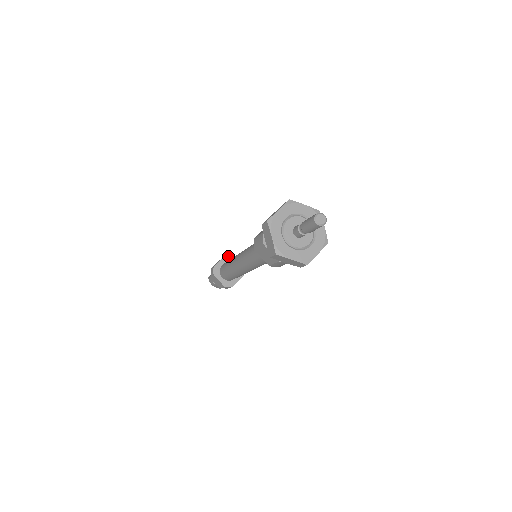
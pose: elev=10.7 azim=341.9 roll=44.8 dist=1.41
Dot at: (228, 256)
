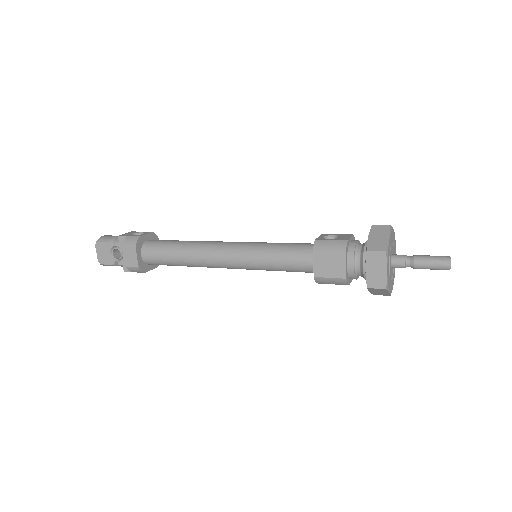
Dot at: (137, 242)
